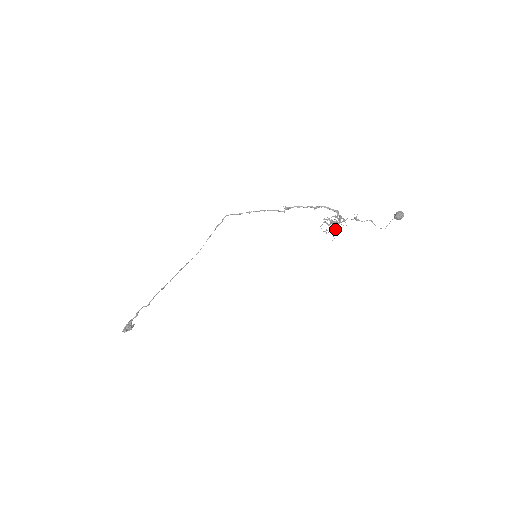
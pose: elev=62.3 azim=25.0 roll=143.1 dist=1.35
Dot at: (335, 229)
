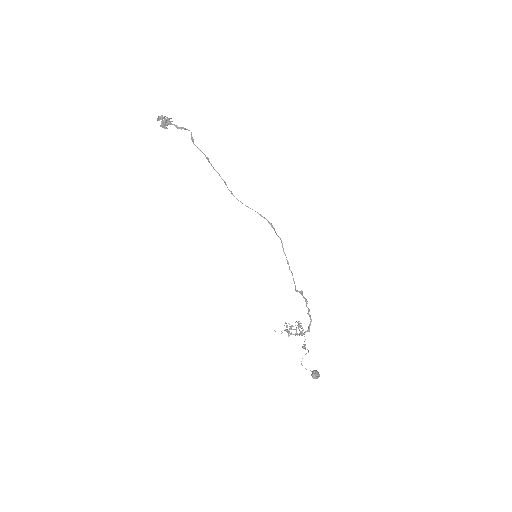
Dot at: (288, 333)
